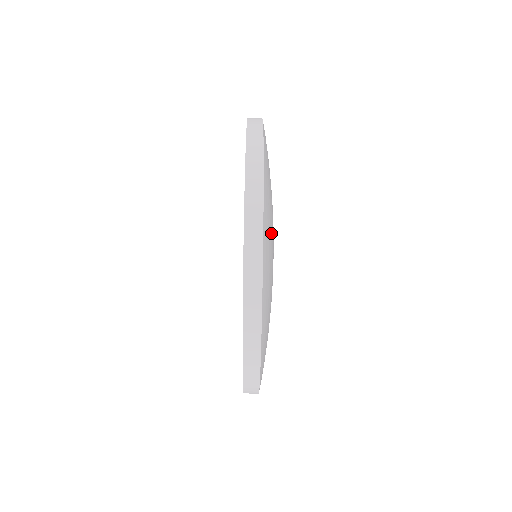
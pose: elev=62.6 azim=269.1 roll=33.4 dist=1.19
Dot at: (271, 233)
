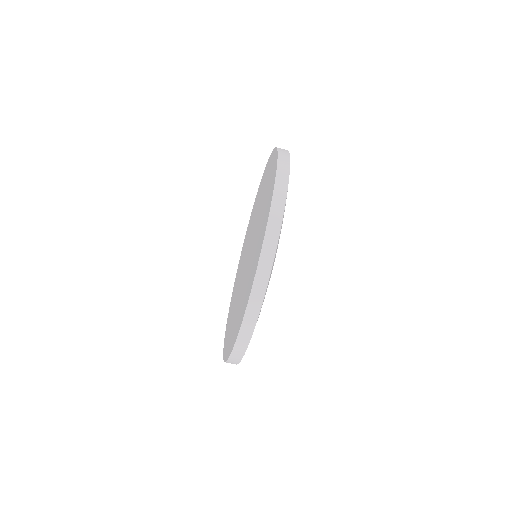
Dot at: occluded
